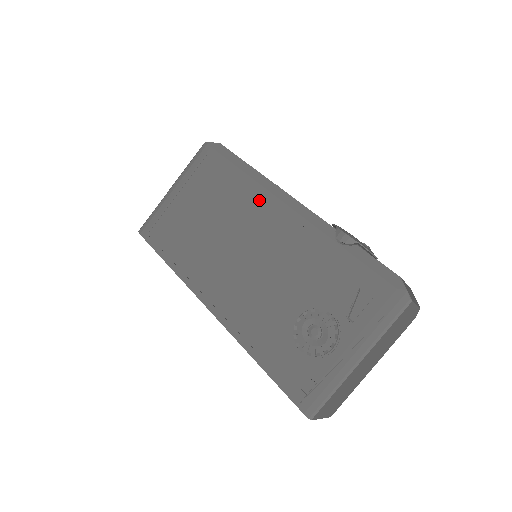
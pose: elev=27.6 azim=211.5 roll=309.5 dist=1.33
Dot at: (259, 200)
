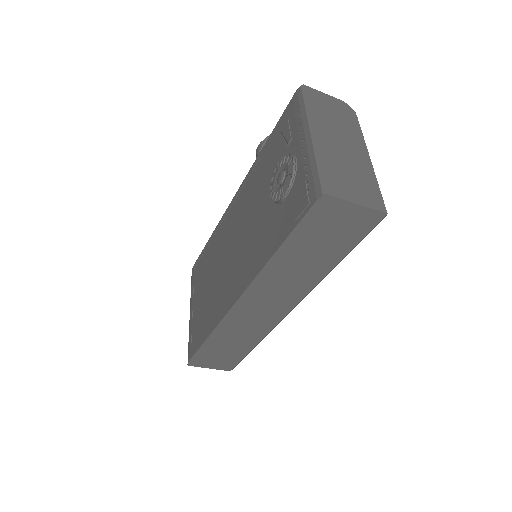
Dot at: (222, 226)
